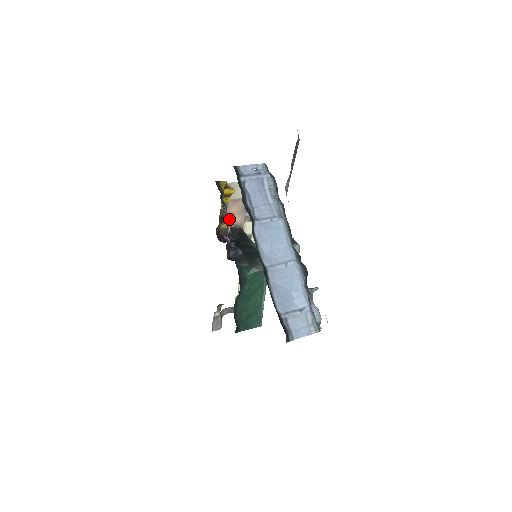
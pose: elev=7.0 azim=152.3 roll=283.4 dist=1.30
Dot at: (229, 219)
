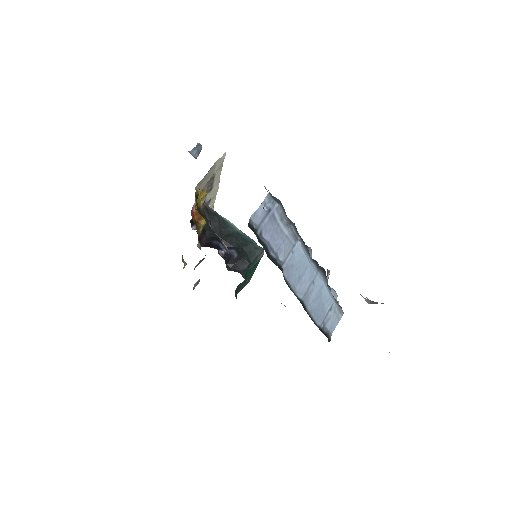
Dot at: occluded
